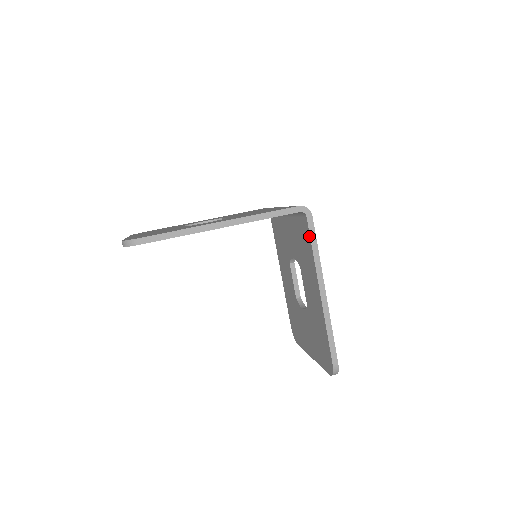
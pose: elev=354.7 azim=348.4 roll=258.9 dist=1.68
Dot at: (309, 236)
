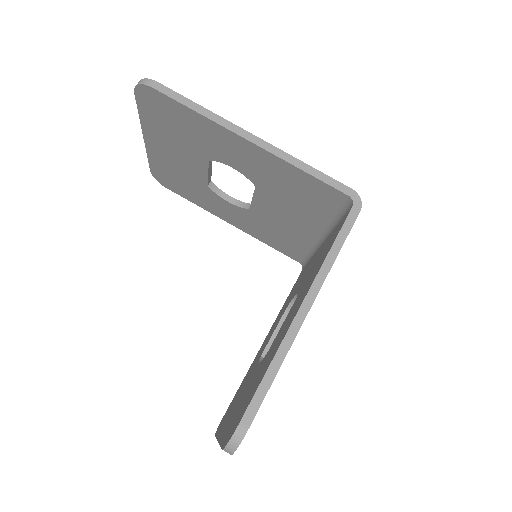
Dot at: (339, 230)
